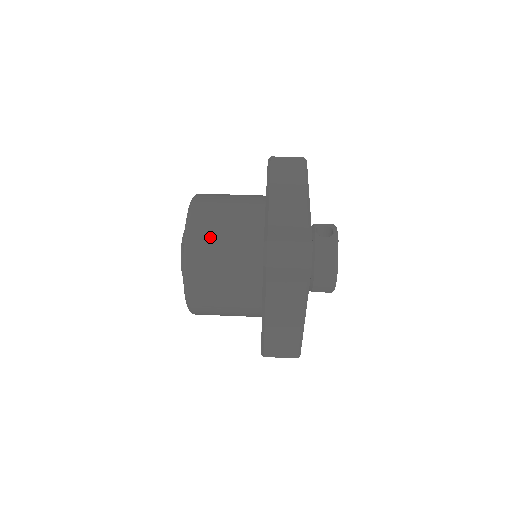
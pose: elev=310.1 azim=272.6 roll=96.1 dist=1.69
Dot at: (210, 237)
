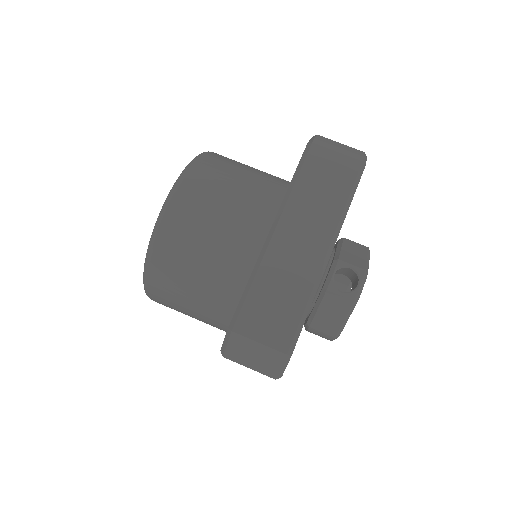
Dot at: (180, 258)
